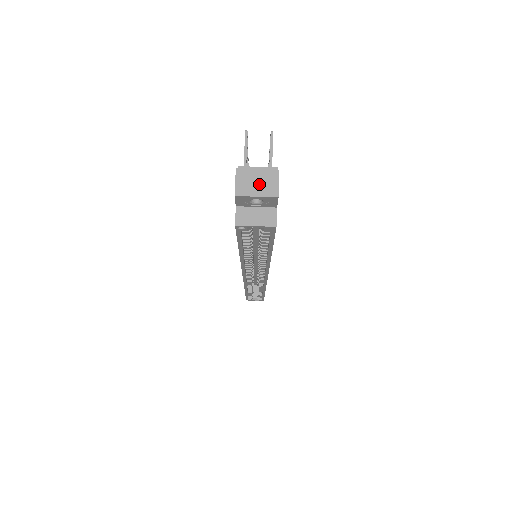
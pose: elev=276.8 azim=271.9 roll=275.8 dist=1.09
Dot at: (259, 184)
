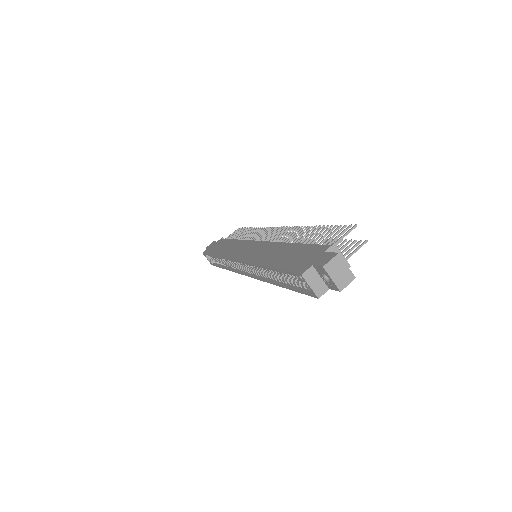
Dot at: (340, 274)
